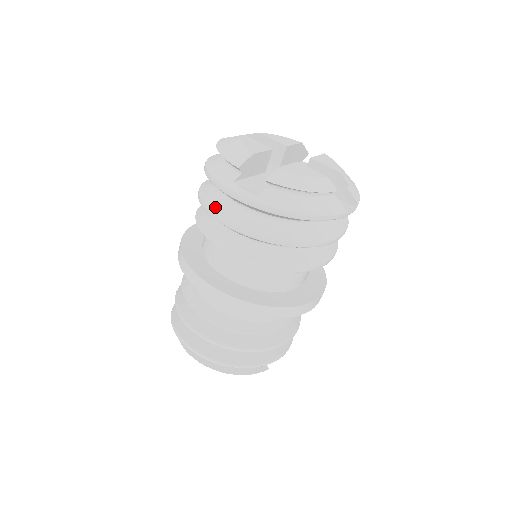
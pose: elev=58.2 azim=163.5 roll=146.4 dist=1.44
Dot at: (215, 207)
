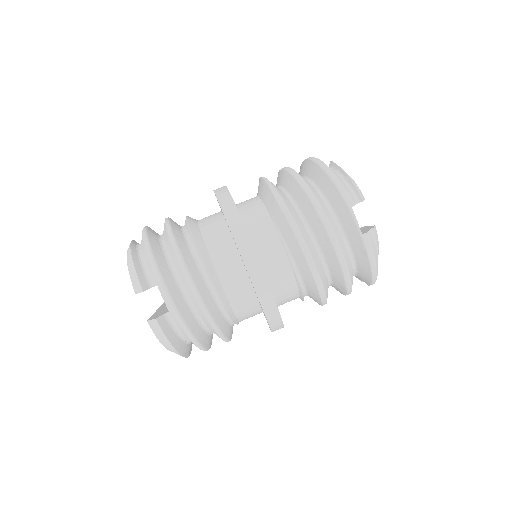
Dot at: occluded
